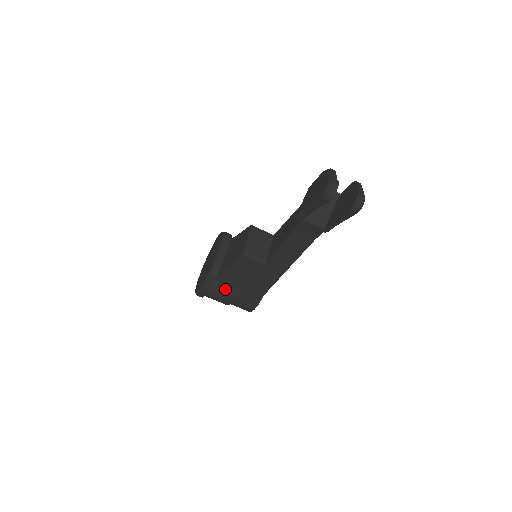
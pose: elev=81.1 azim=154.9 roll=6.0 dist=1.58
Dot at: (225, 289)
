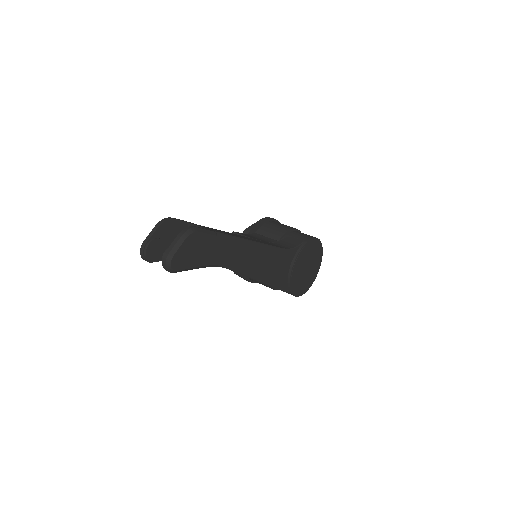
Dot at: occluded
